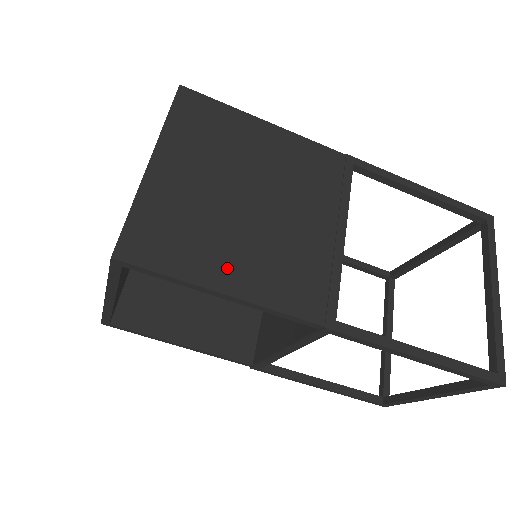
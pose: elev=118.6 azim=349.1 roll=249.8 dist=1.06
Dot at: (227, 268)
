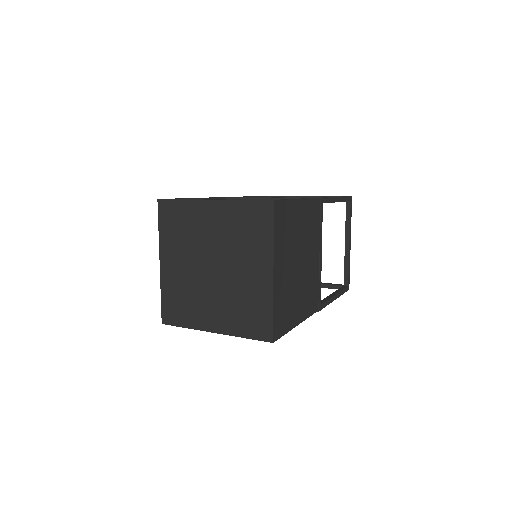
Dot at: (298, 311)
